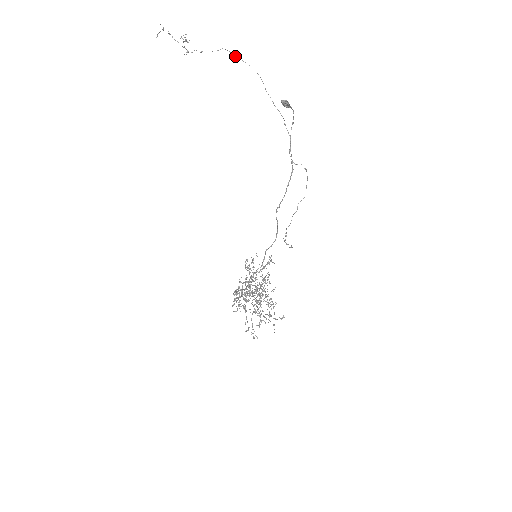
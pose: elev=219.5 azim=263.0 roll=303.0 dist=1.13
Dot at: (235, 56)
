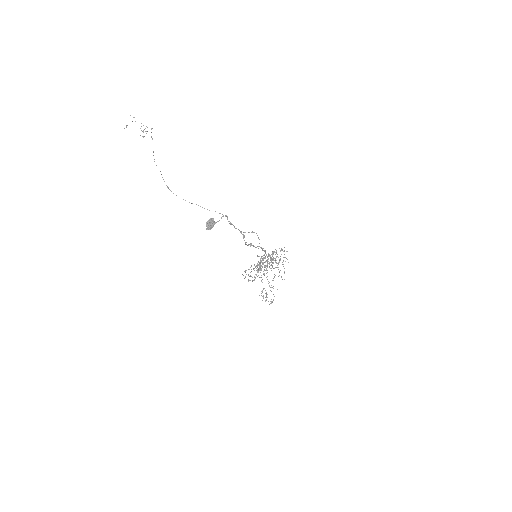
Dot at: occluded
